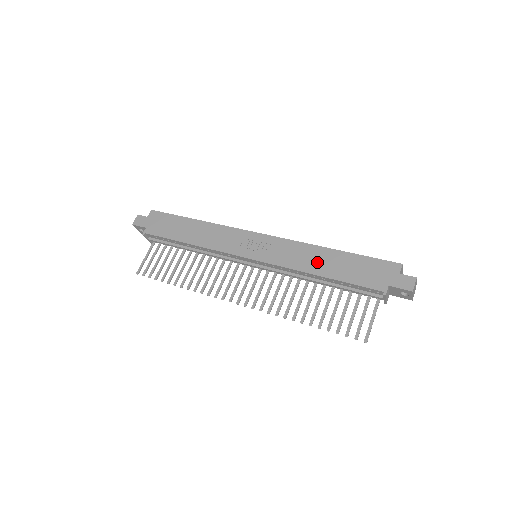
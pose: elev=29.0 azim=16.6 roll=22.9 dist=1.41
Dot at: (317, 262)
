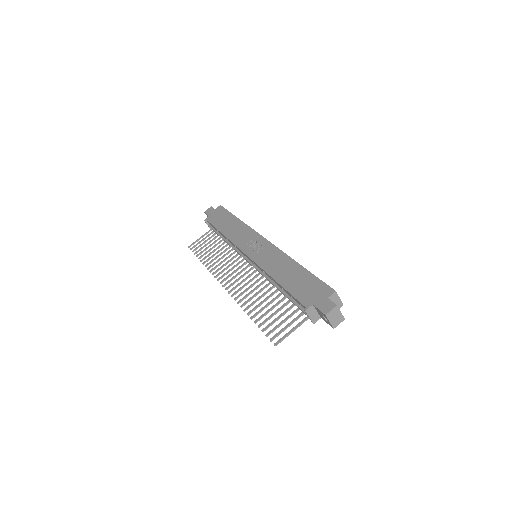
Dot at: (282, 270)
